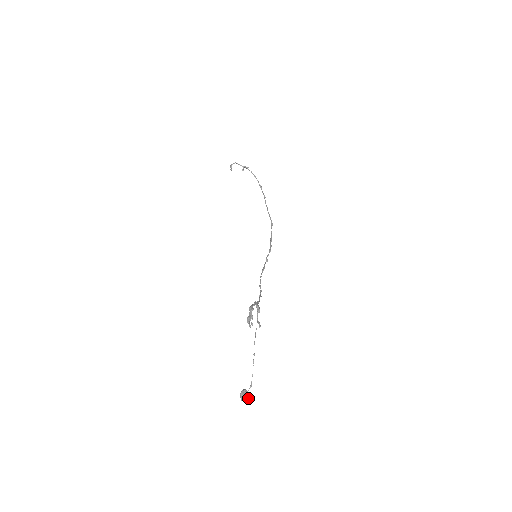
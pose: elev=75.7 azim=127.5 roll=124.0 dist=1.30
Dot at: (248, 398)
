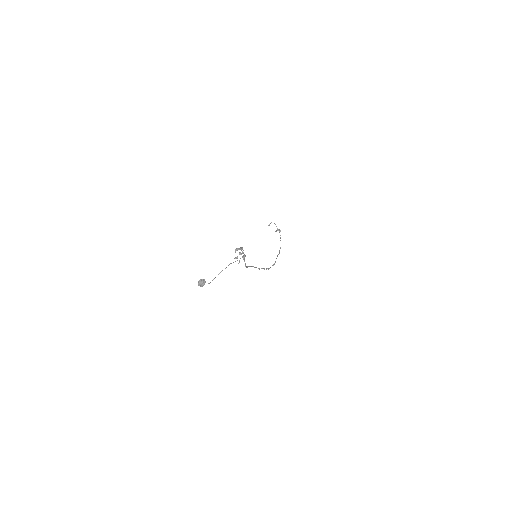
Dot at: occluded
